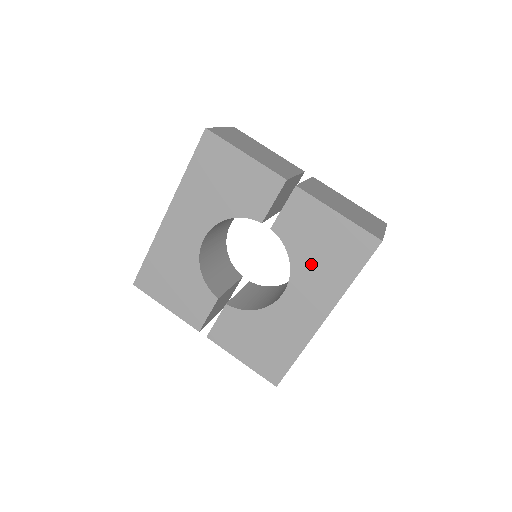
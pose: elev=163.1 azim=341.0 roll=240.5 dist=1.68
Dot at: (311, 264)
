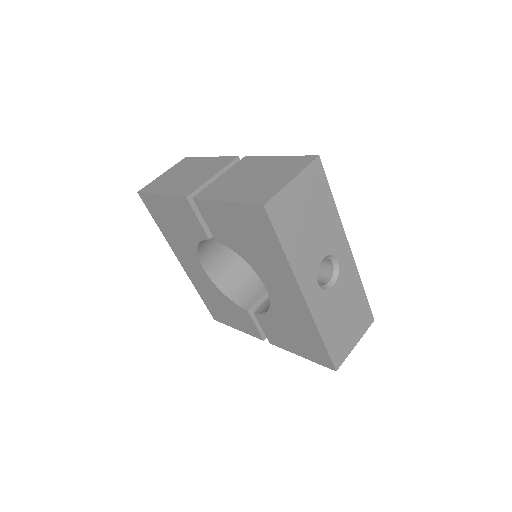
Dot at: (254, 255)
